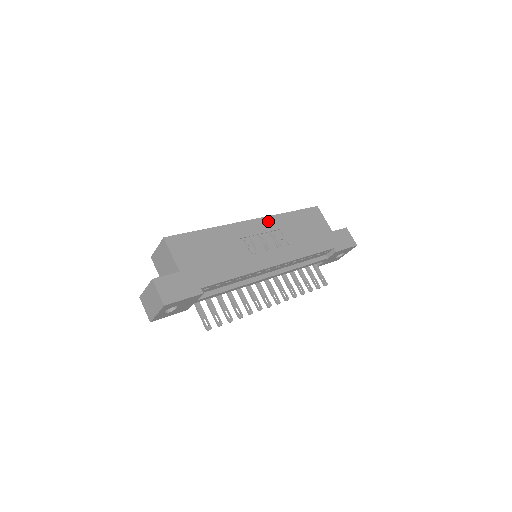
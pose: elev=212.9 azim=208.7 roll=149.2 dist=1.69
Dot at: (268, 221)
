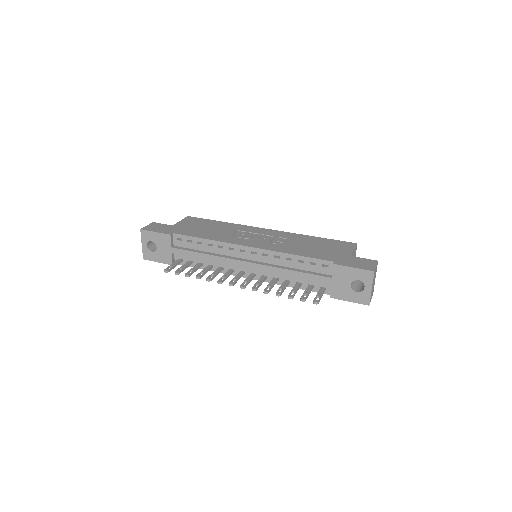
Dot at: (282, 233)
